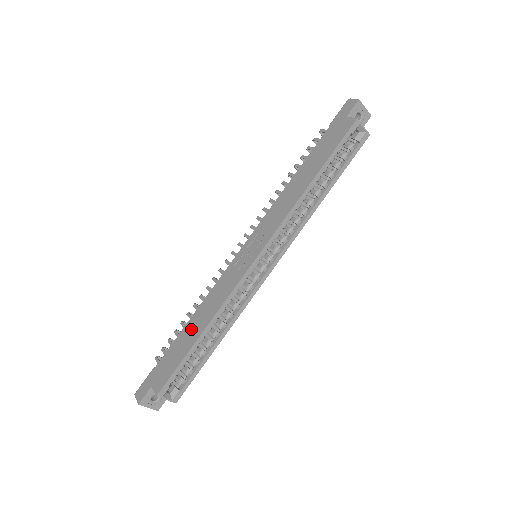
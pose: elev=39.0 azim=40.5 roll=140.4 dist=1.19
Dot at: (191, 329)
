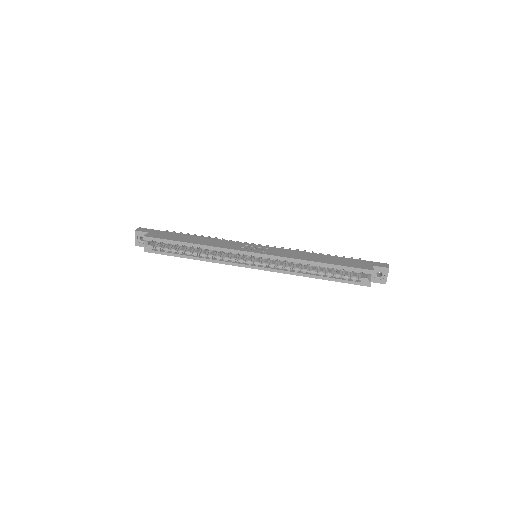
Dot at: (192, 238)
